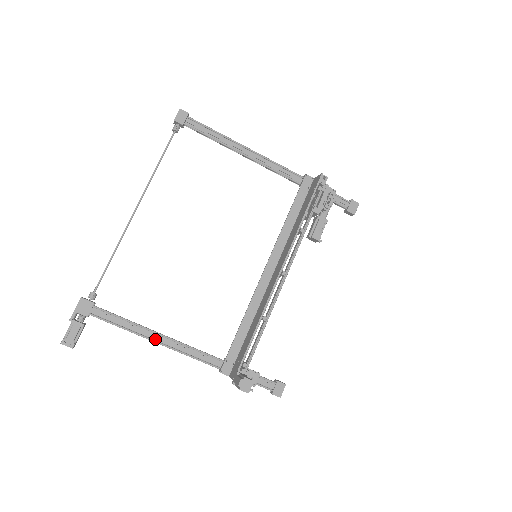
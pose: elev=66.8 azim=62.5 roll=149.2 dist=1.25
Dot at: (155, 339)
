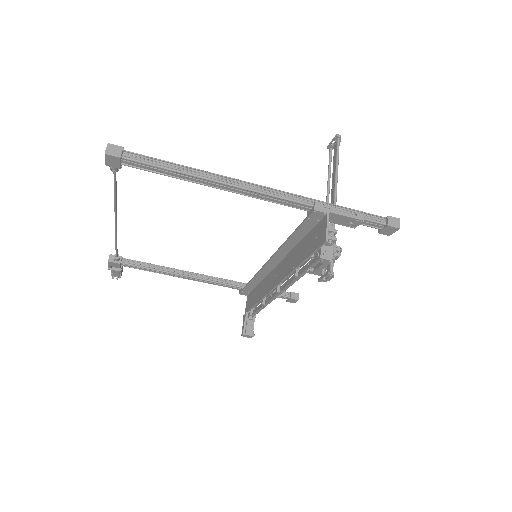
Dot at: (180, 276)
